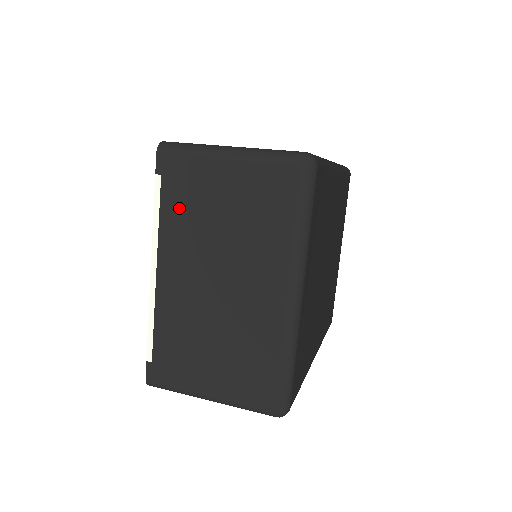
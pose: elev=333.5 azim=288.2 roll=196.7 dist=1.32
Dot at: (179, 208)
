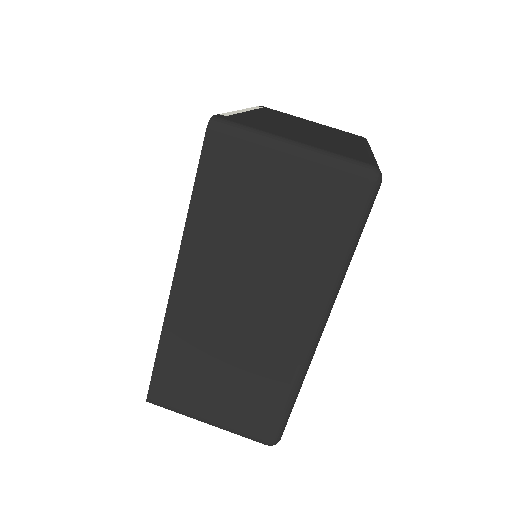
Dot at: occluded
